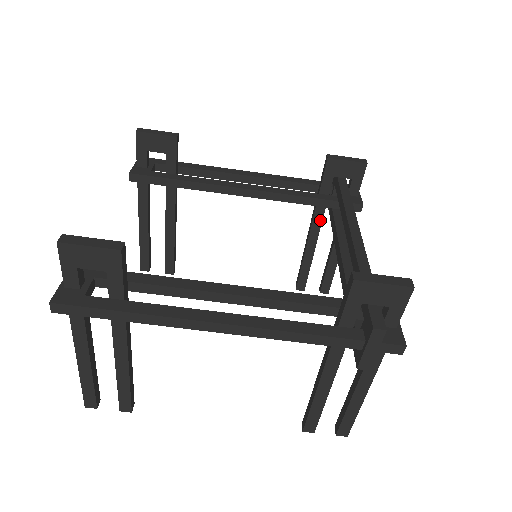
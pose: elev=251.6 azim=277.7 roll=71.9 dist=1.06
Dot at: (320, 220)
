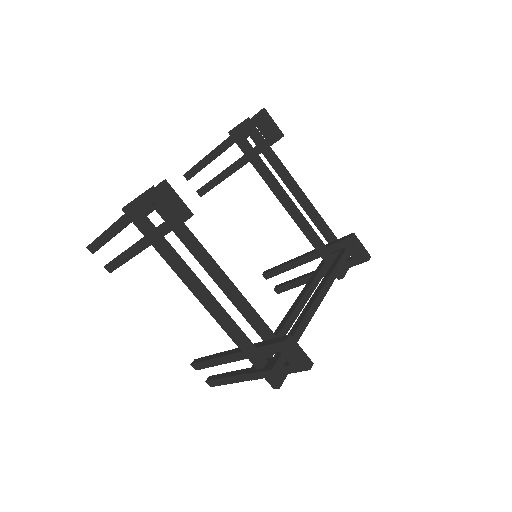
Dot at: (314, 258)
